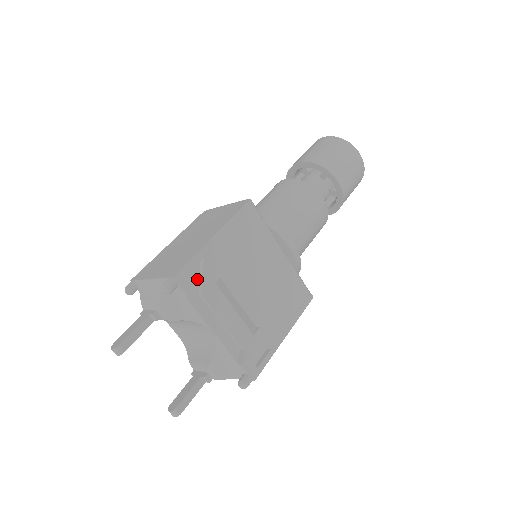
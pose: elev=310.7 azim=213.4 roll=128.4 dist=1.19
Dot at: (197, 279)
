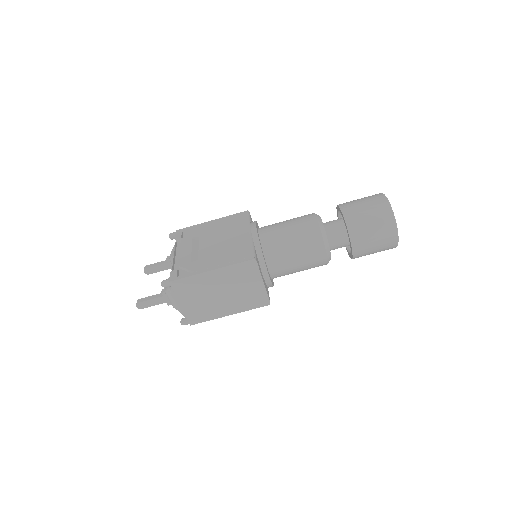
Dot at: occluded
